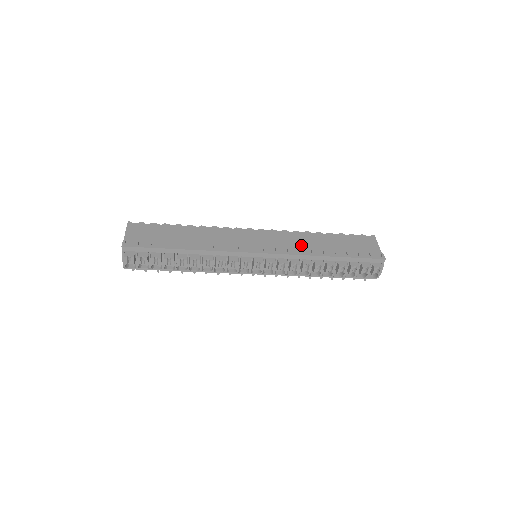
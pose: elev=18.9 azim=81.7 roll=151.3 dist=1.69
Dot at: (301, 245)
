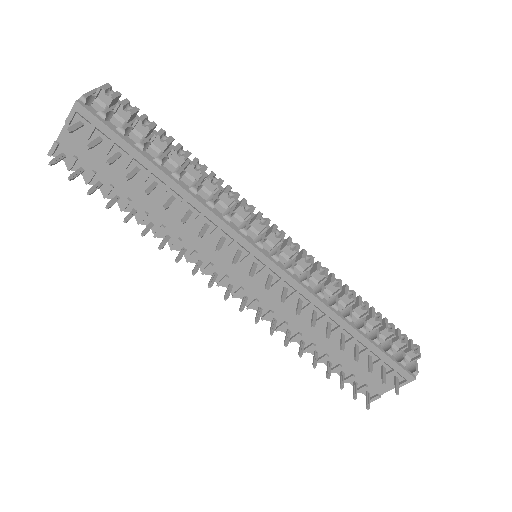
Dot at: occluded
